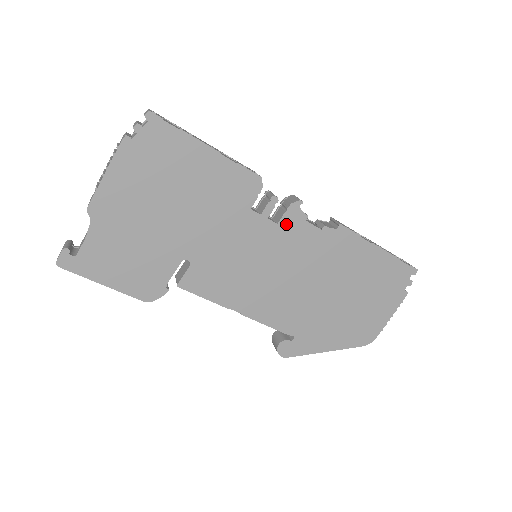
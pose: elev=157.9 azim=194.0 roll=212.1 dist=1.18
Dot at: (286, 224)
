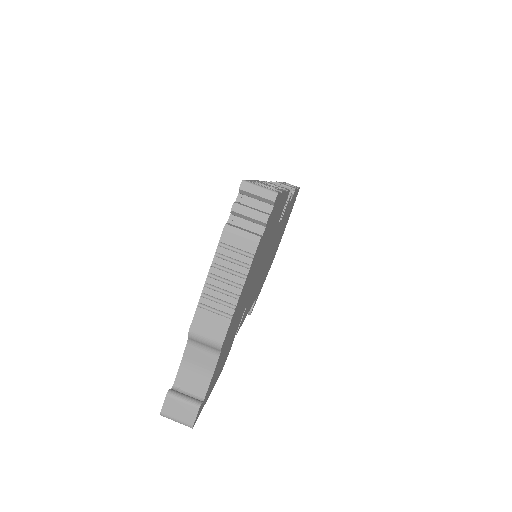
Dot at: (283, 216)
